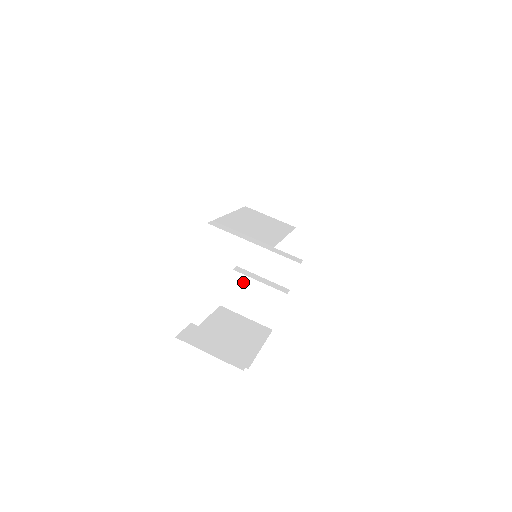
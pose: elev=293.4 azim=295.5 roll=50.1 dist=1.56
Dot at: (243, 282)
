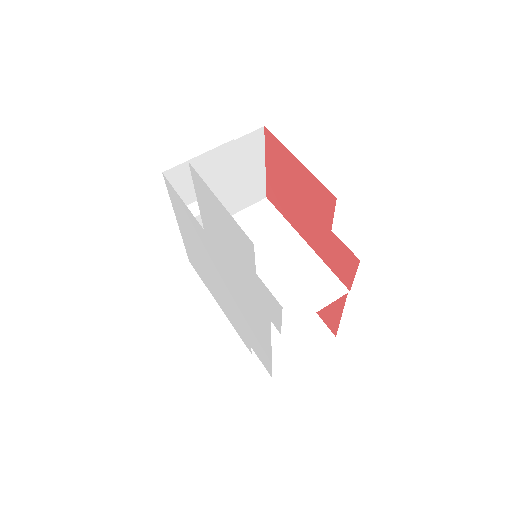
Dot at: occluded
